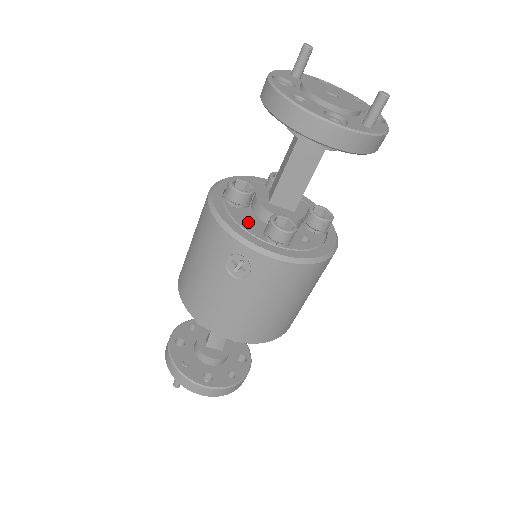
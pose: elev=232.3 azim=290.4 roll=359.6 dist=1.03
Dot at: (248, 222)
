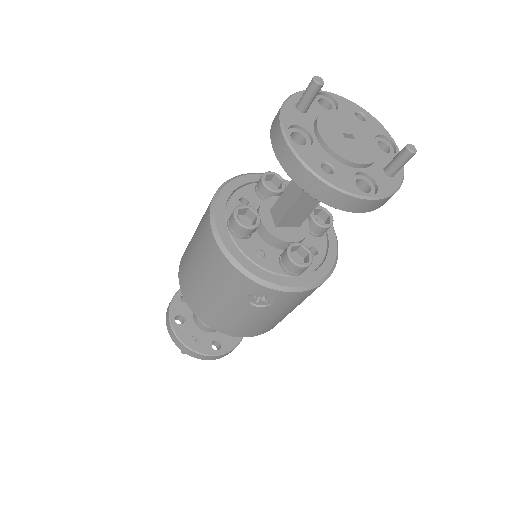
Dot at: (262, 256)
